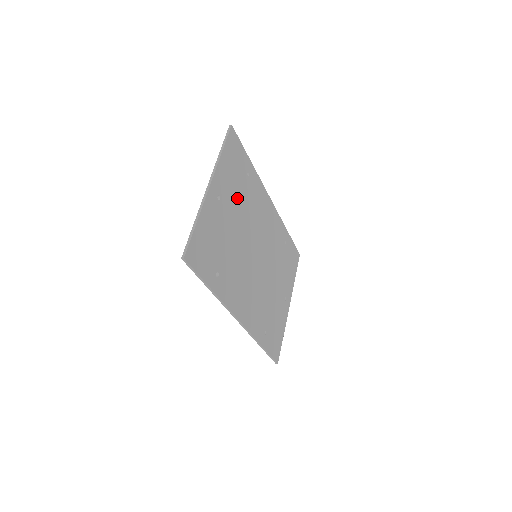
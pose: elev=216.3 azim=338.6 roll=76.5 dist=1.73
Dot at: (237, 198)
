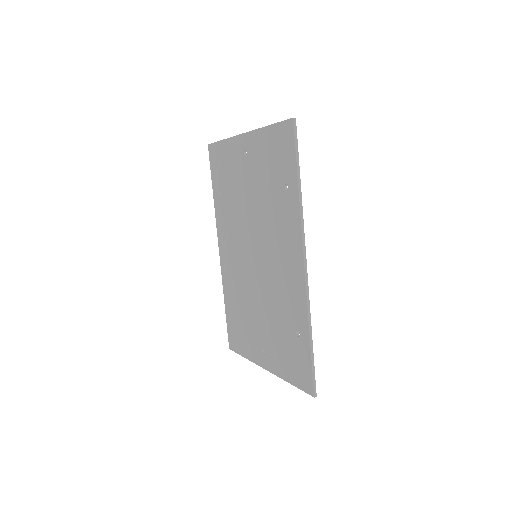
Dot at: (238, 185)
